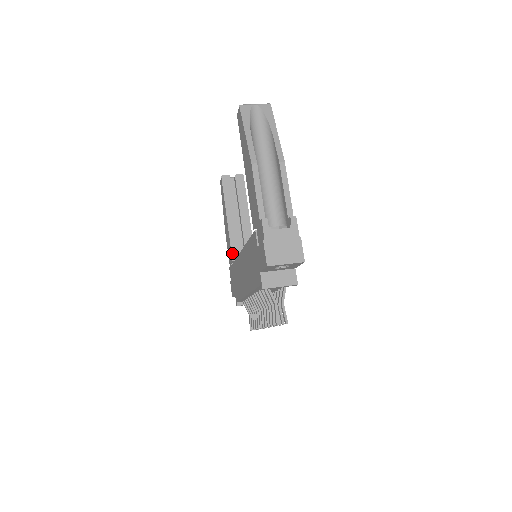
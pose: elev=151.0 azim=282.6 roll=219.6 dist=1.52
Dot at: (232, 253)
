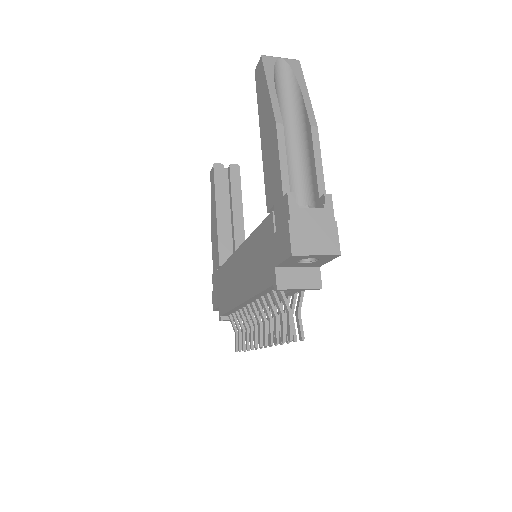
Dot at: (219, 255)
